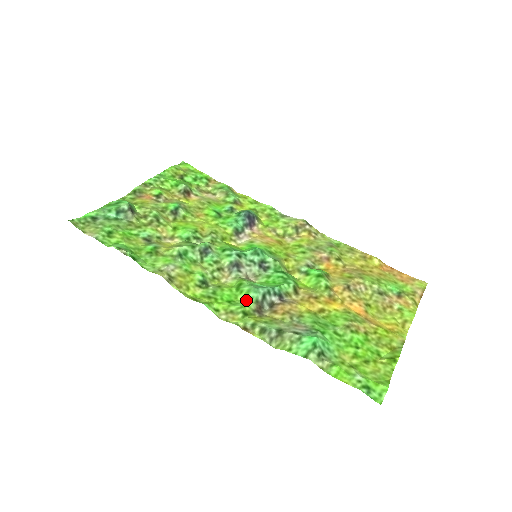
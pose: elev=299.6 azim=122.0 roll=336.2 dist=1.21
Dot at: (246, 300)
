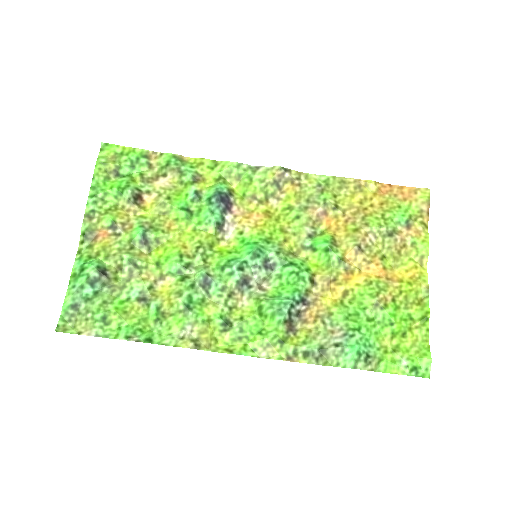
Dot at: (274, 324)
